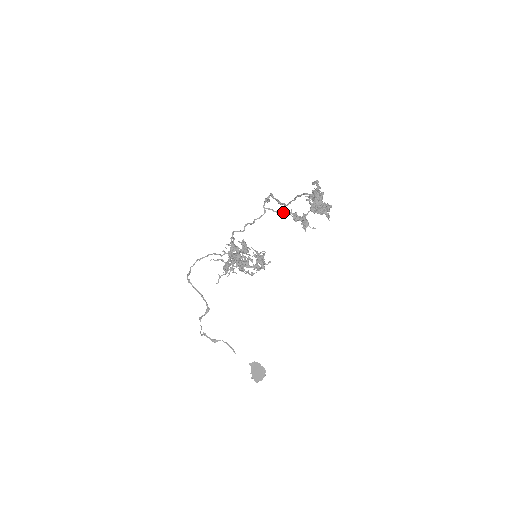
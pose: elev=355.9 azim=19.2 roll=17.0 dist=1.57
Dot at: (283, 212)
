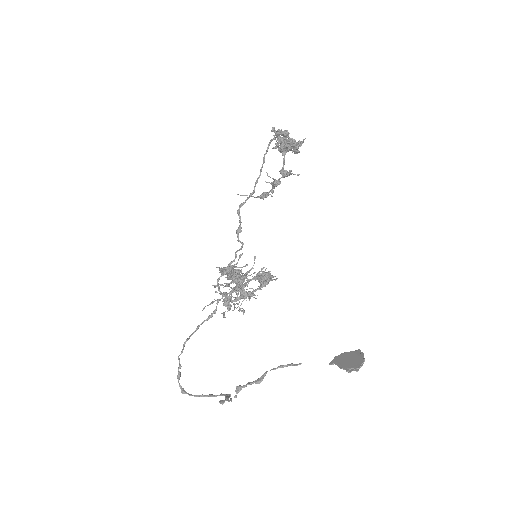
Dot at: (260, 196)
